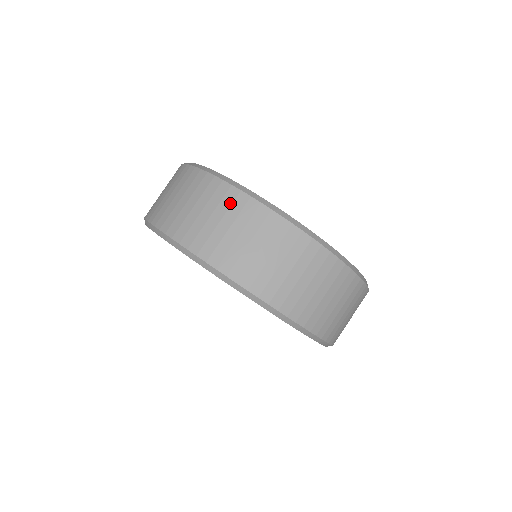
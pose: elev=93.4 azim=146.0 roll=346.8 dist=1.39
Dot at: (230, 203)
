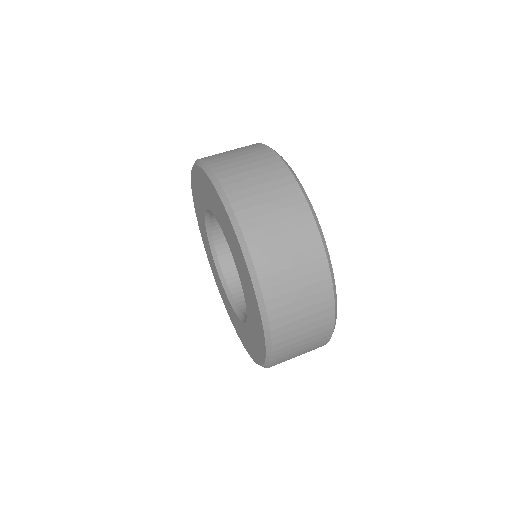
Dot at: occluded
